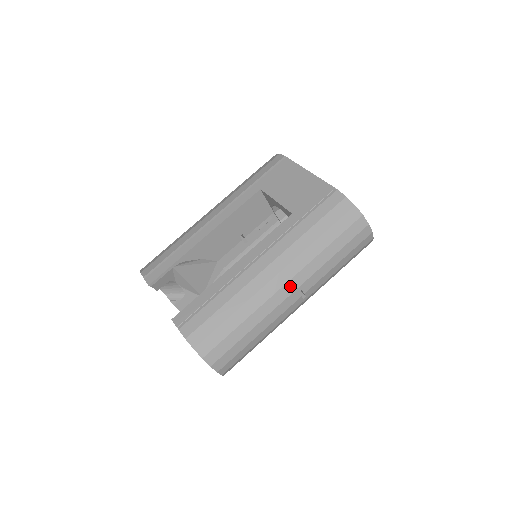
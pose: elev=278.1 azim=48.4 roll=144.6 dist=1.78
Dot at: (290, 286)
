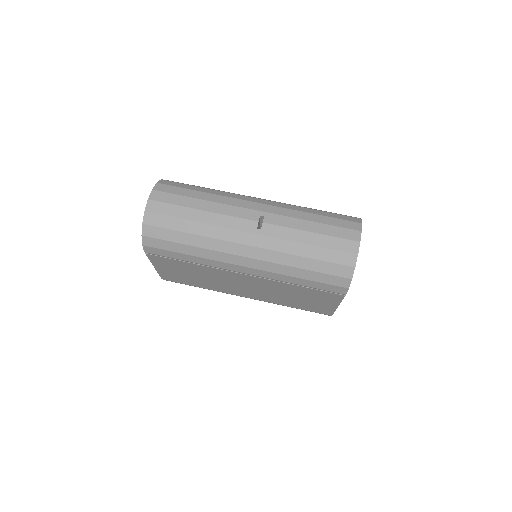
Dot at: (260, 206)
